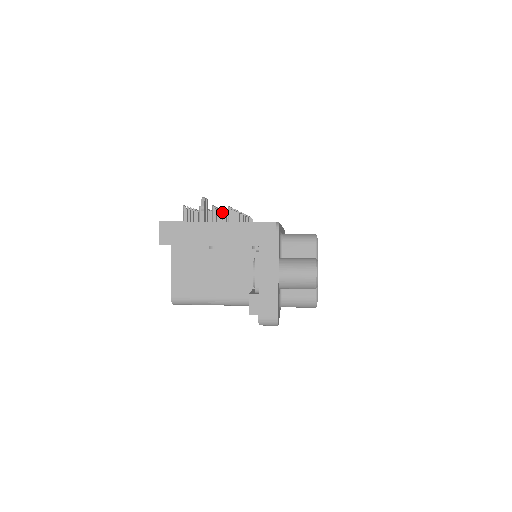
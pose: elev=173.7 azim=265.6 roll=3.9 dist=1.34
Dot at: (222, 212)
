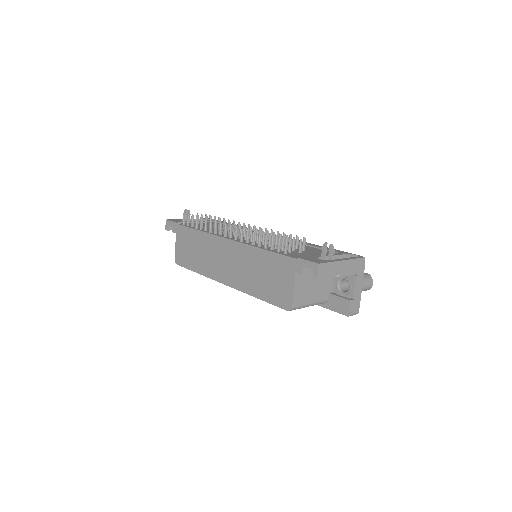
Dot at: occluded
